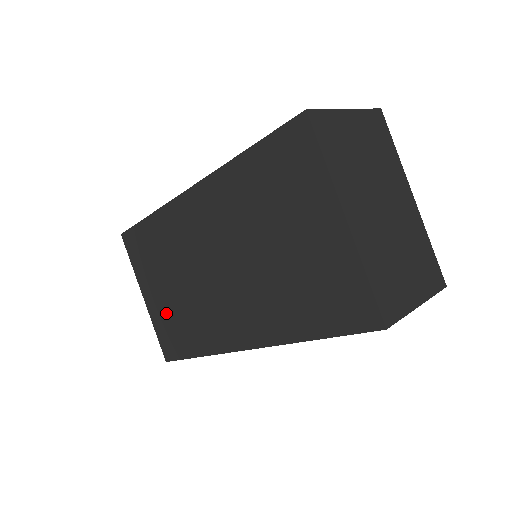
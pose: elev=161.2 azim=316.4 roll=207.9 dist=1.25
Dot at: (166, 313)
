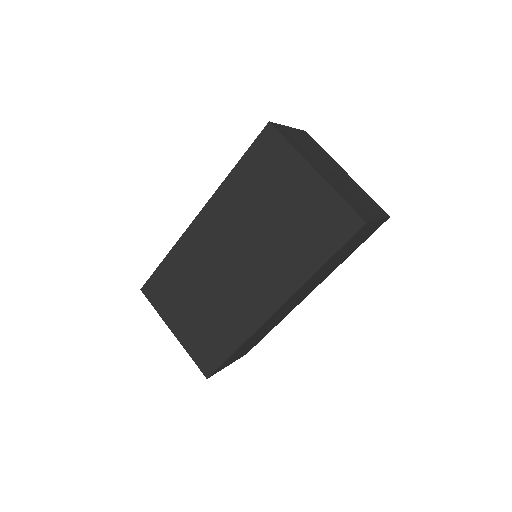
Dot at: (198, 331)
